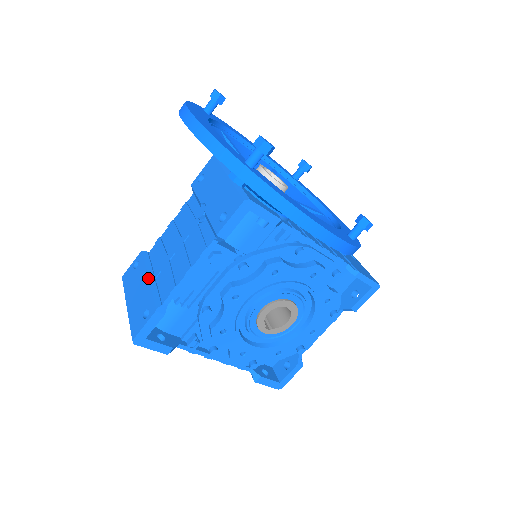
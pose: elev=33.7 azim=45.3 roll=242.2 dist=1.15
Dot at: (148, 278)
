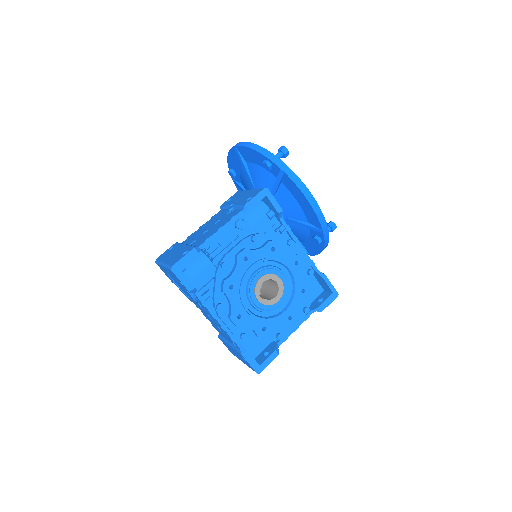
Dot at: (185, 244)
